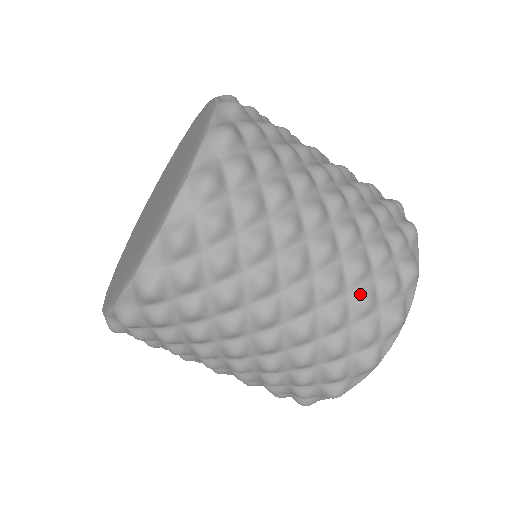
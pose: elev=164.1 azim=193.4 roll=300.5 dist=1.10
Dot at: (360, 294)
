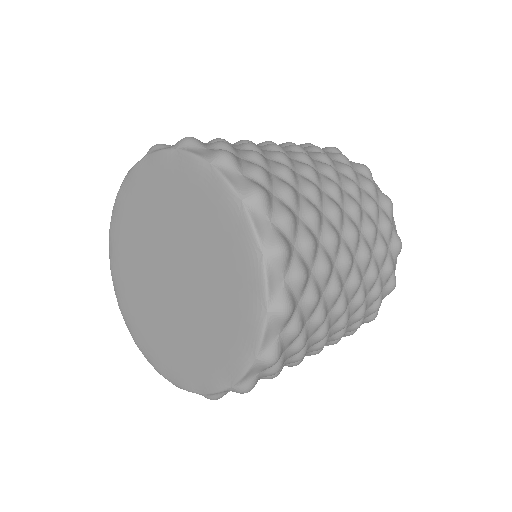
Dot at: (368, 203)
